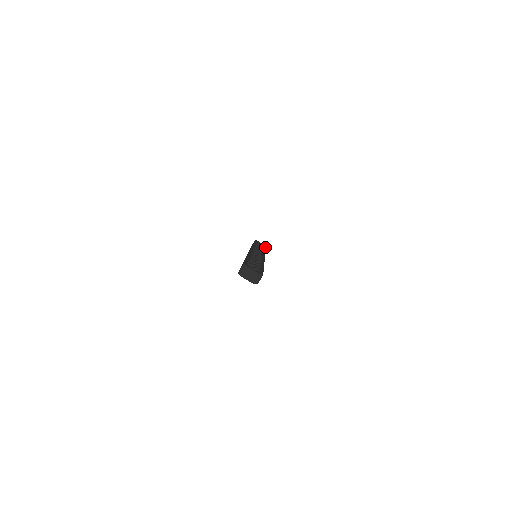
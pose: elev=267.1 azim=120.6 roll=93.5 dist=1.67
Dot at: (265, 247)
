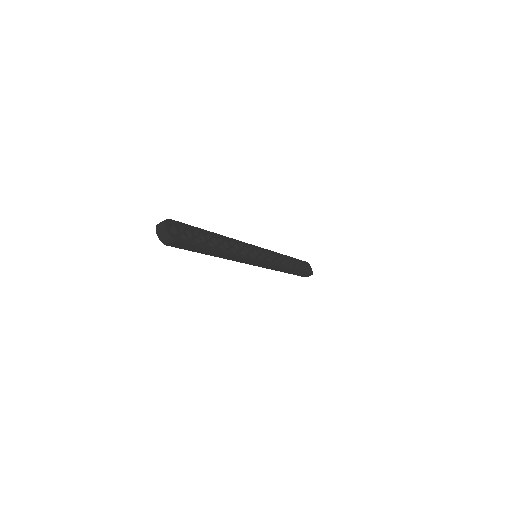
Dot at: (305, 272)
